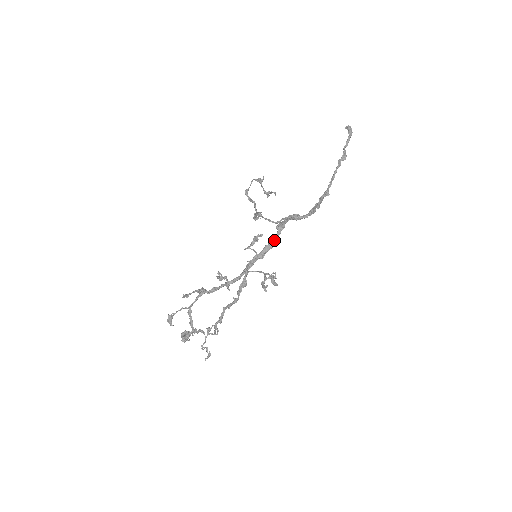
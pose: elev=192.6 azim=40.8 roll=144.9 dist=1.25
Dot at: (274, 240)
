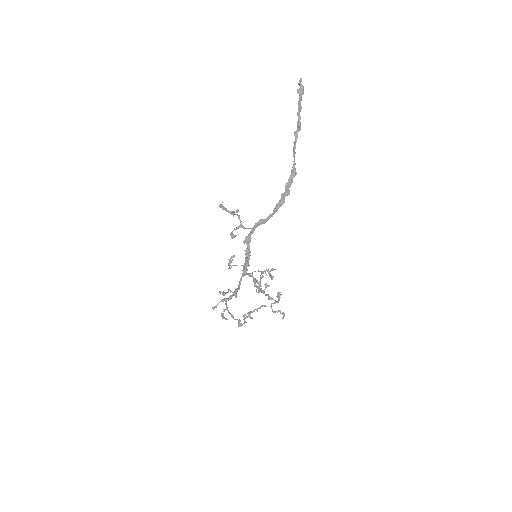
Dot at: (247, 253)
